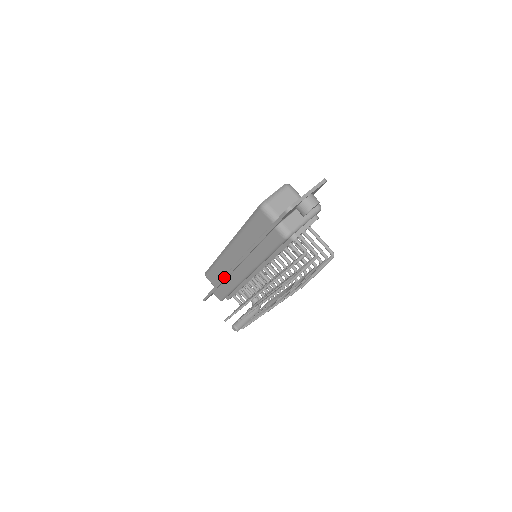
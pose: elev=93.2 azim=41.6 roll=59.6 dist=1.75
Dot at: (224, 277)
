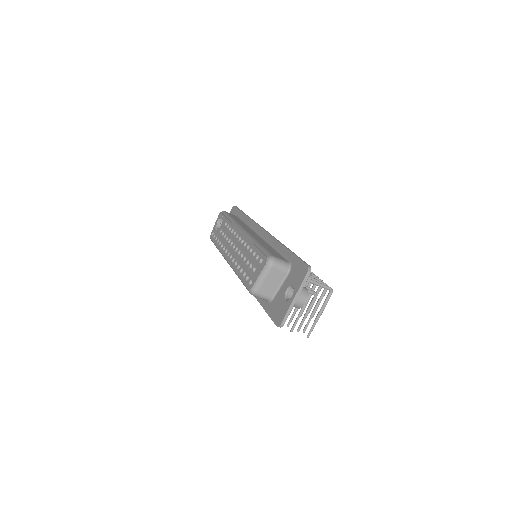
Dot at: occluded
